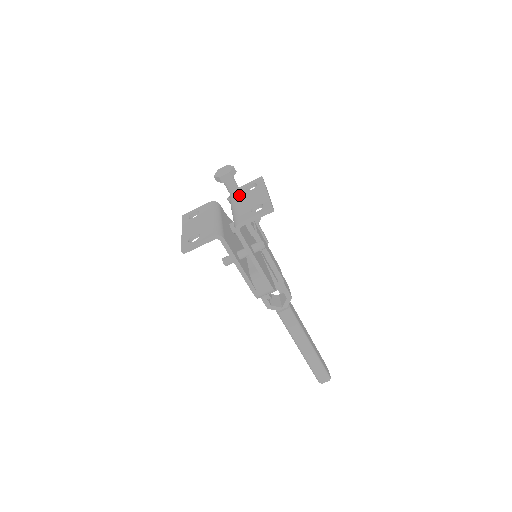
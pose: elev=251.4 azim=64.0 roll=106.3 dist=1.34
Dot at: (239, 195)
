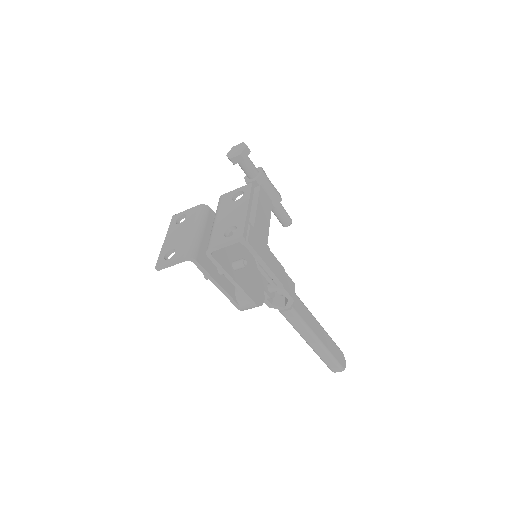
Dot at: (224, 205)
